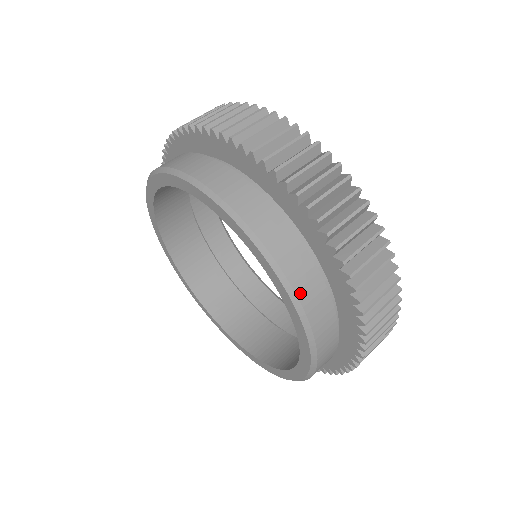
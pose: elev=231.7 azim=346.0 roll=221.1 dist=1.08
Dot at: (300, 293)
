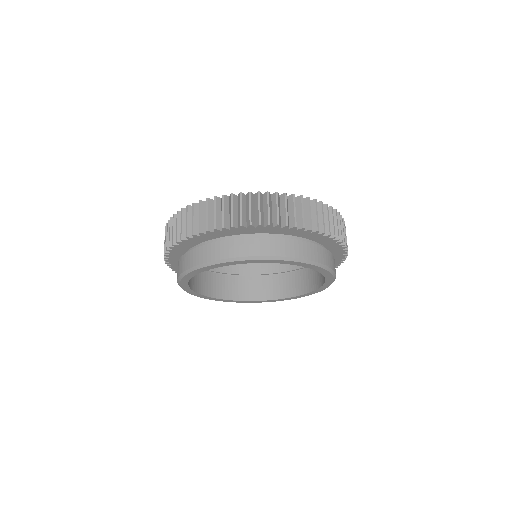
Dot at: (257, 254)
